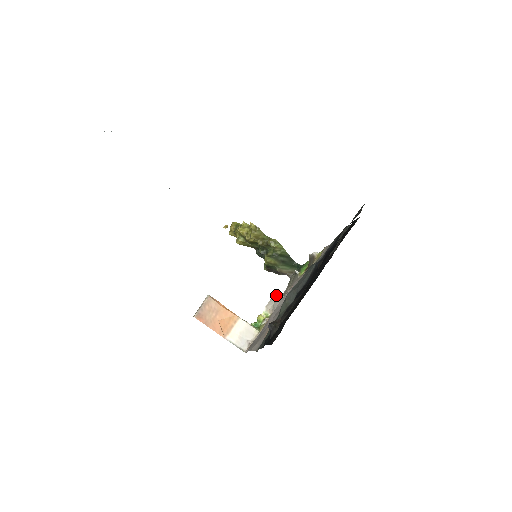
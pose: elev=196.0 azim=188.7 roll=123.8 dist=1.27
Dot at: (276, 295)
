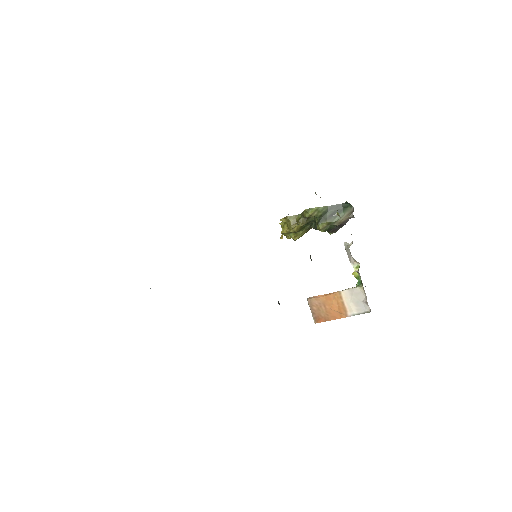
Dot at: (346, 246)
